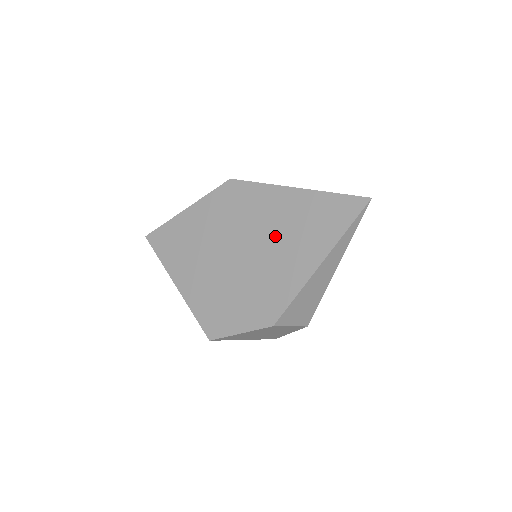
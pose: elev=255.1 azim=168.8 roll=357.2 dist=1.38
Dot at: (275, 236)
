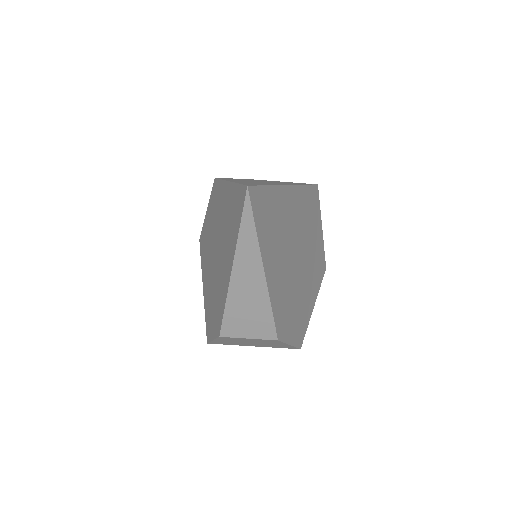
Dot at: (222, 238)
